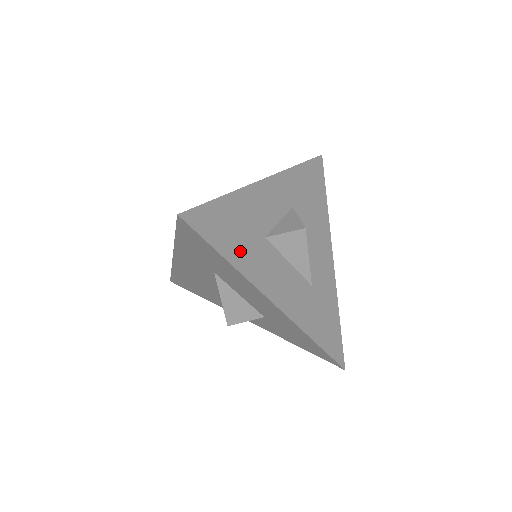
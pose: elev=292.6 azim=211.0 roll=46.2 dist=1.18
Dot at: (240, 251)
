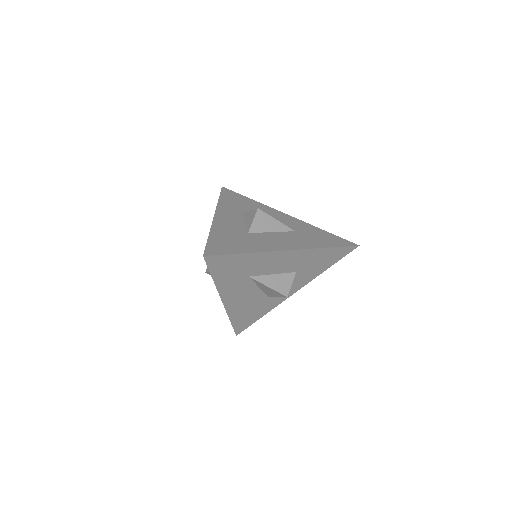
Dot at: (246, 246)
